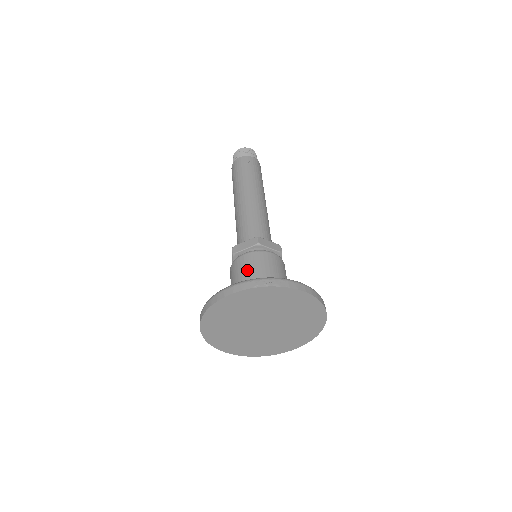
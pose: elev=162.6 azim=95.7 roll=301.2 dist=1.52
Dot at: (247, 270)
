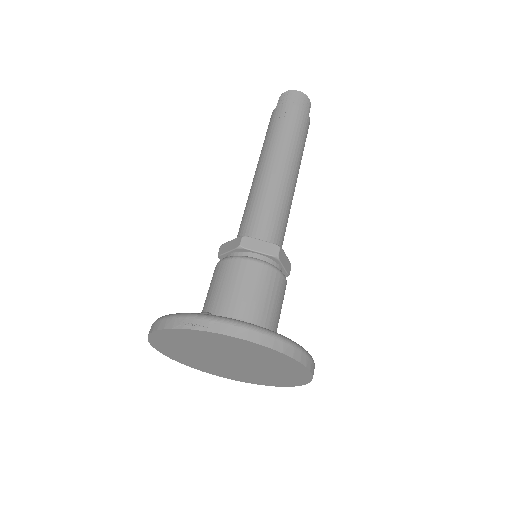
Dot at: (215, 285)
